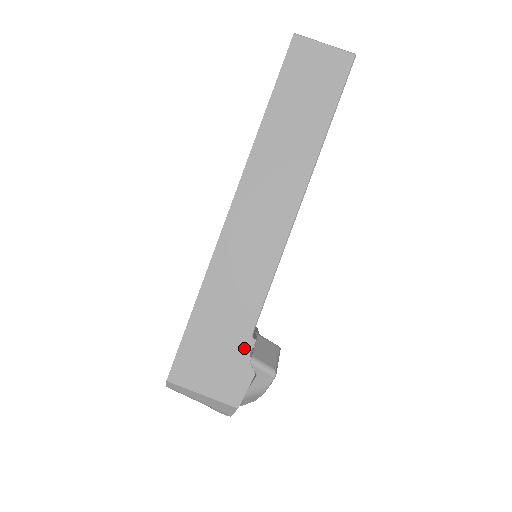
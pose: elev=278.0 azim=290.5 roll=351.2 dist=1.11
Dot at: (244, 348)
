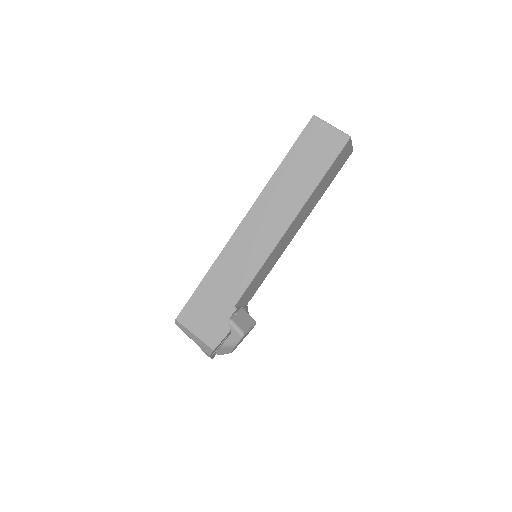
Dot at: (228, 312)
